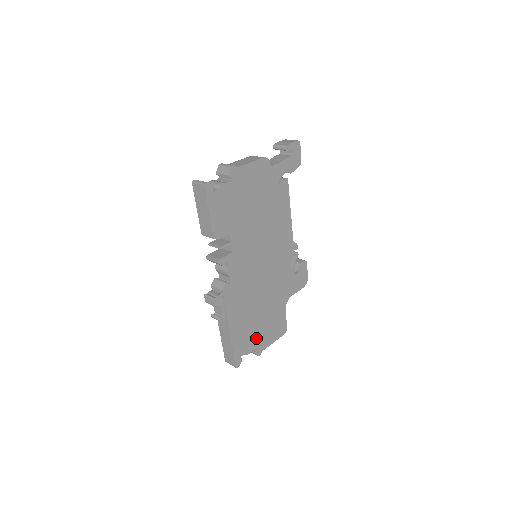
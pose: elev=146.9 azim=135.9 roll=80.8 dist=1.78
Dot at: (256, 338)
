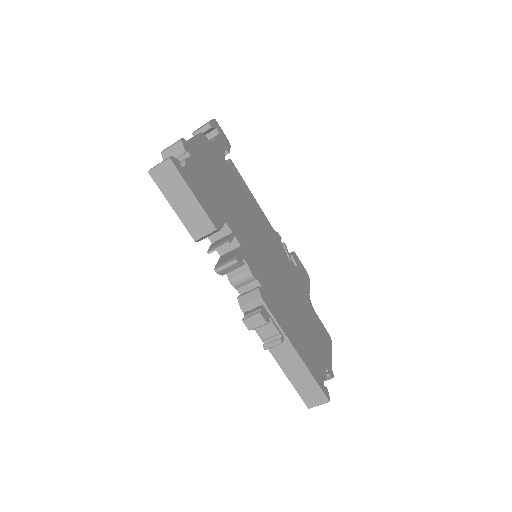
Dot at: (318, 355)
